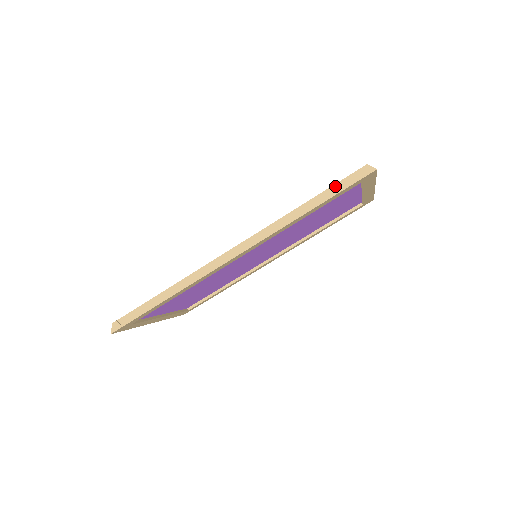
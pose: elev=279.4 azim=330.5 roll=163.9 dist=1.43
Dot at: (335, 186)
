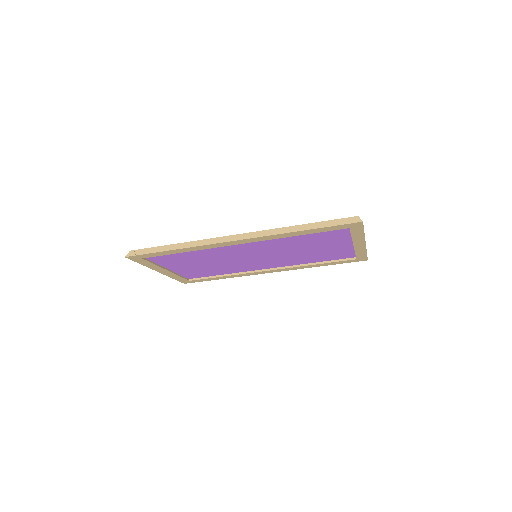
Dot at: (329, 221)
